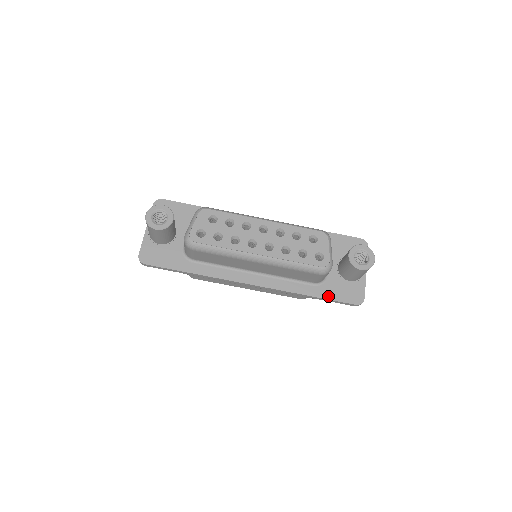
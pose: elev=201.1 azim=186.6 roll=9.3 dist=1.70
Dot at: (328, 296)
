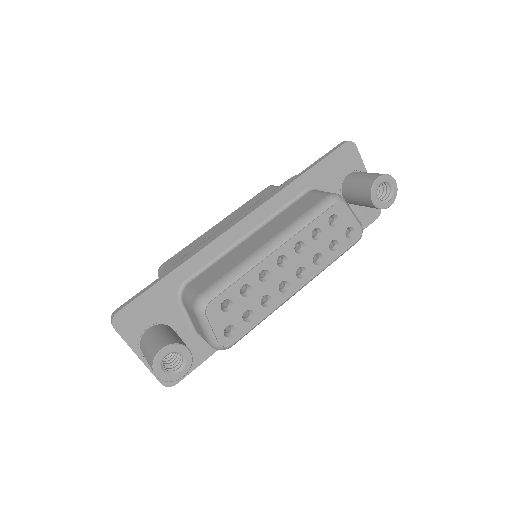
Dot at: occluded
